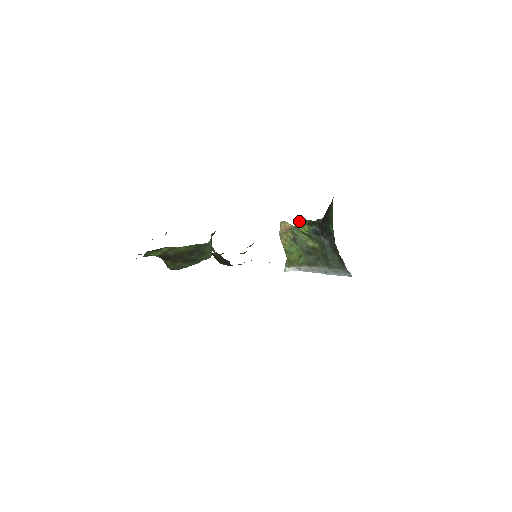
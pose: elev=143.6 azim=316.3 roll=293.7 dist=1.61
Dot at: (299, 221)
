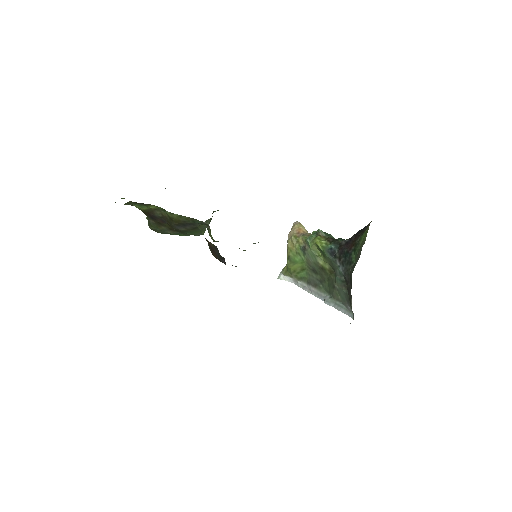
Dot at: (318, 231)
